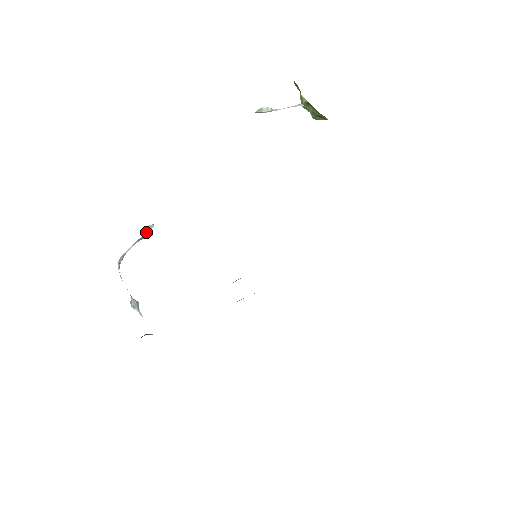
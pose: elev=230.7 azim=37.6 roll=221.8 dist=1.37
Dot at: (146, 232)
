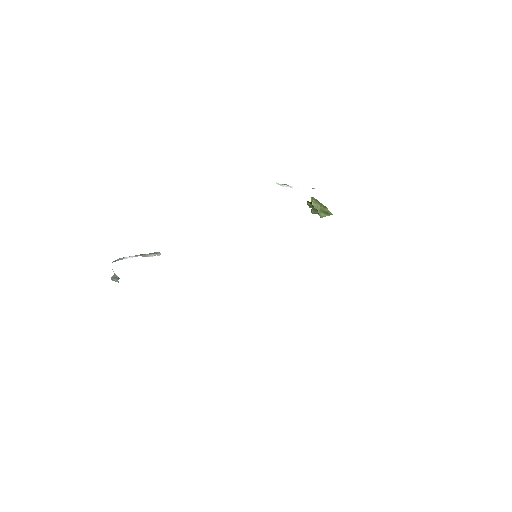
Dot at: (152, 253)
